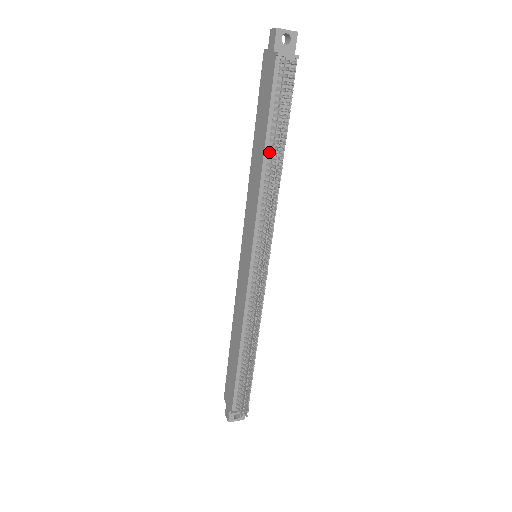
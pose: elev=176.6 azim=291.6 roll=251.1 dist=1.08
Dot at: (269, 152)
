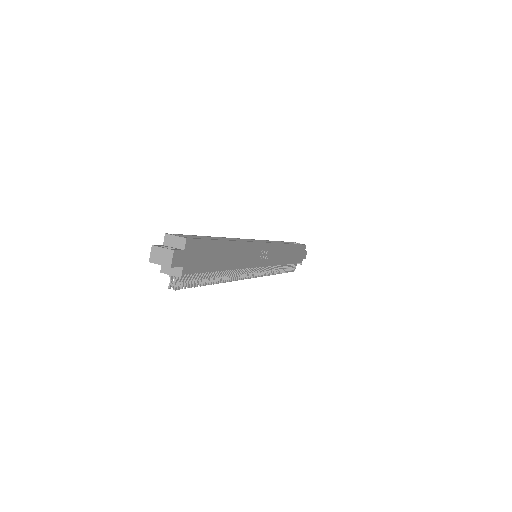
Dot at: occluded
